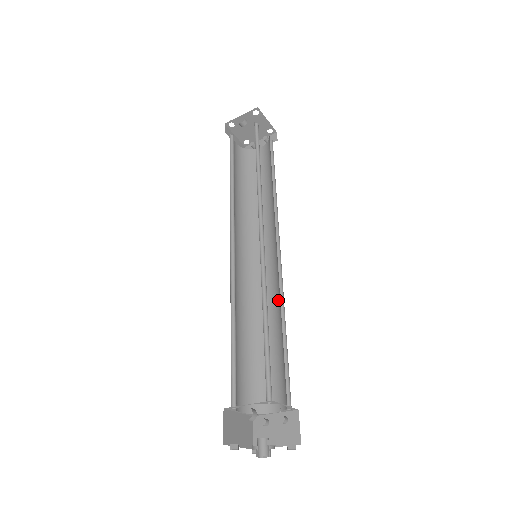
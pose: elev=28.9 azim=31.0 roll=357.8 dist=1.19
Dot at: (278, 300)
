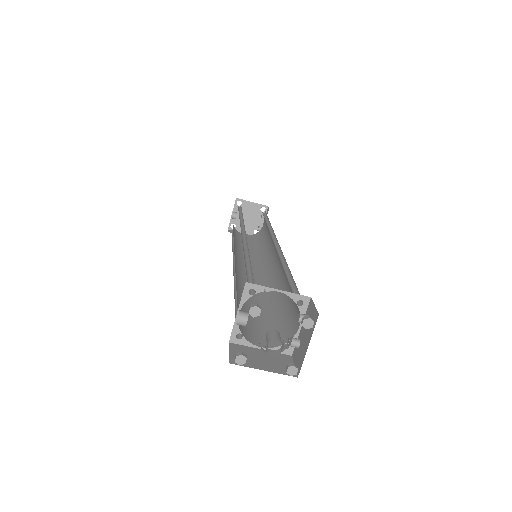
Dot at: occluded
